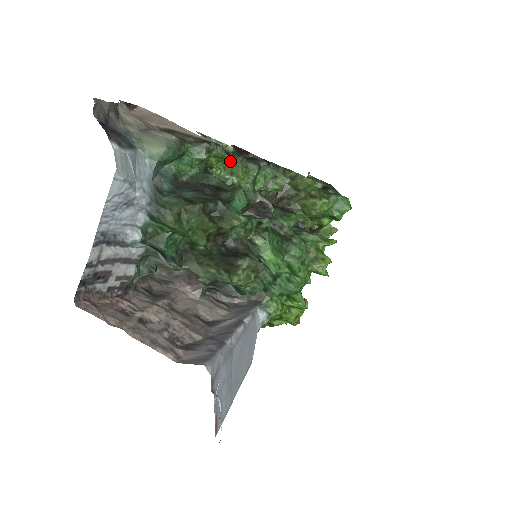
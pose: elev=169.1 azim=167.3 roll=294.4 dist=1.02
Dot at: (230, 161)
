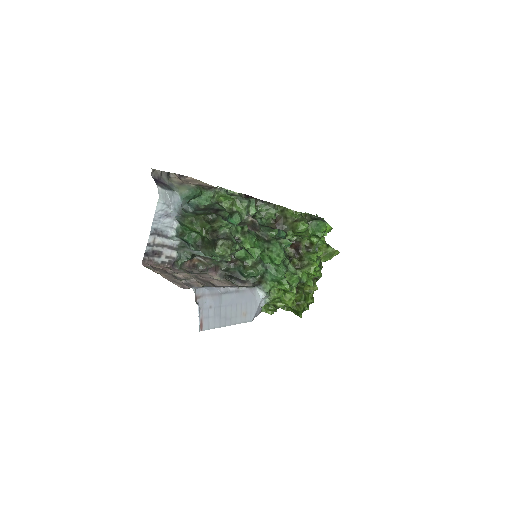
Dot at: (231, 198)
